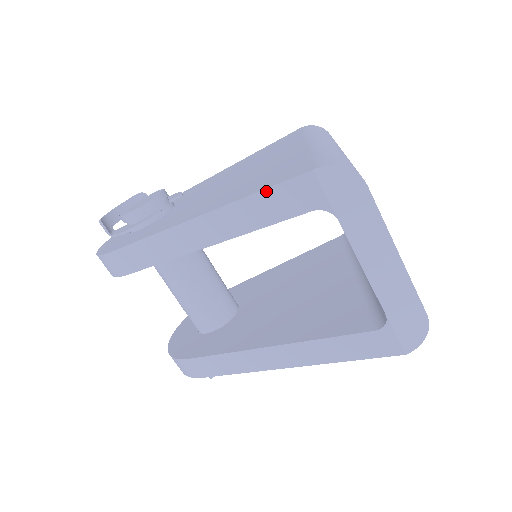
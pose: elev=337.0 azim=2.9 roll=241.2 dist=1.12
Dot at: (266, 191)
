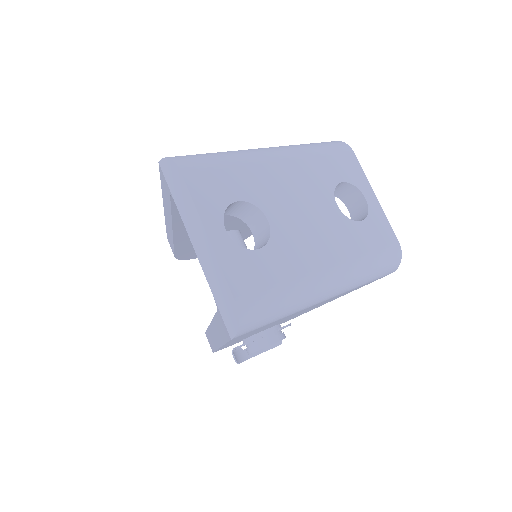
Dot at: (161, 183)
